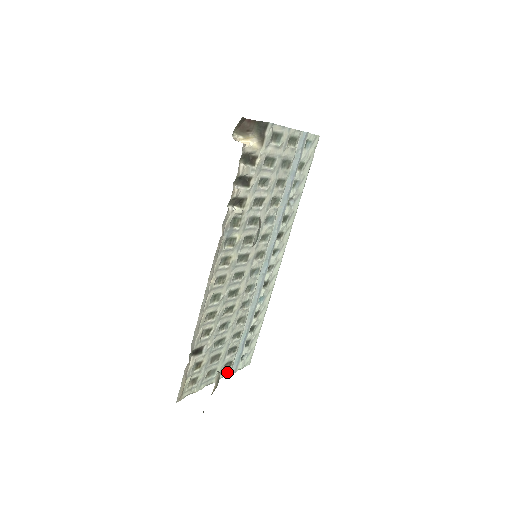
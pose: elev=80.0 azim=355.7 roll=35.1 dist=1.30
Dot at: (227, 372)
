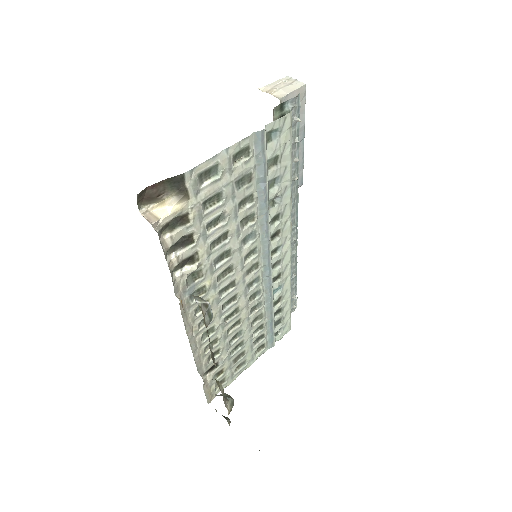
Dot at: (262, 352)
